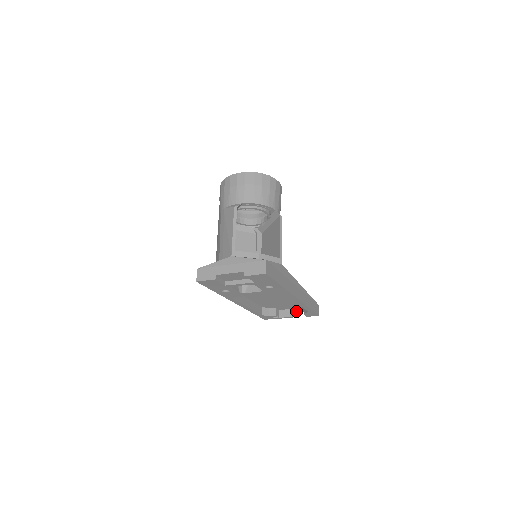
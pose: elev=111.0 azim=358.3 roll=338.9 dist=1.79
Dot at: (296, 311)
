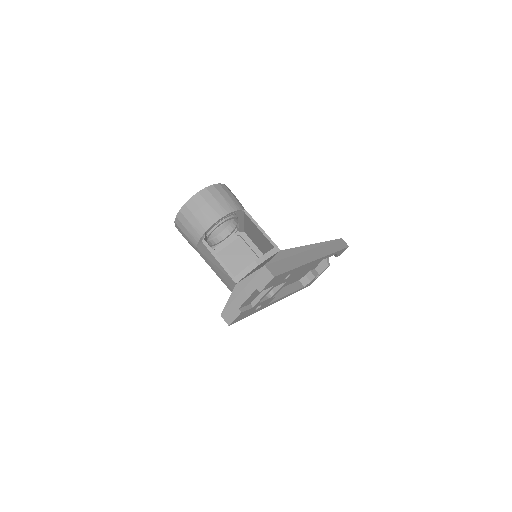
Dot at: (328, 258)
